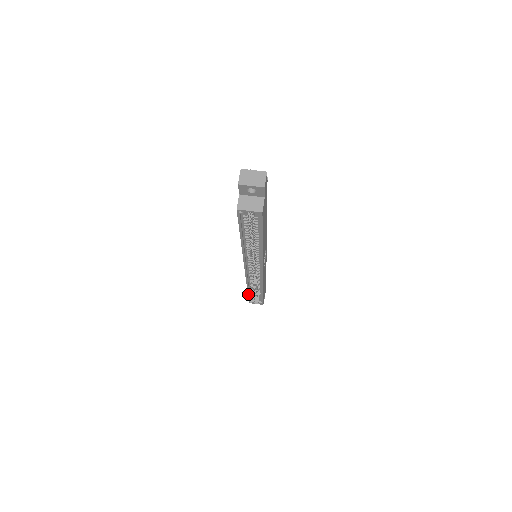
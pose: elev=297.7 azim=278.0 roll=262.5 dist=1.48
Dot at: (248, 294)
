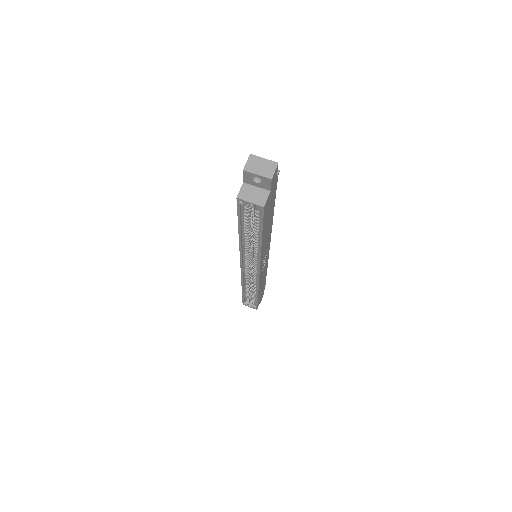
Dot at: (242, 295)
